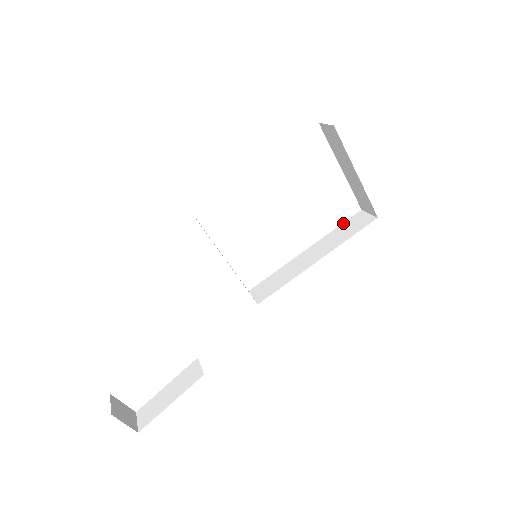
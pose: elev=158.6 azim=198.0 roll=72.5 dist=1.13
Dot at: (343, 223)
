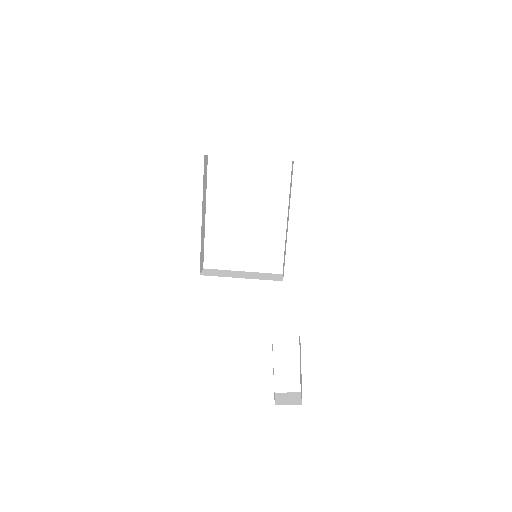
Dot at: occluded
